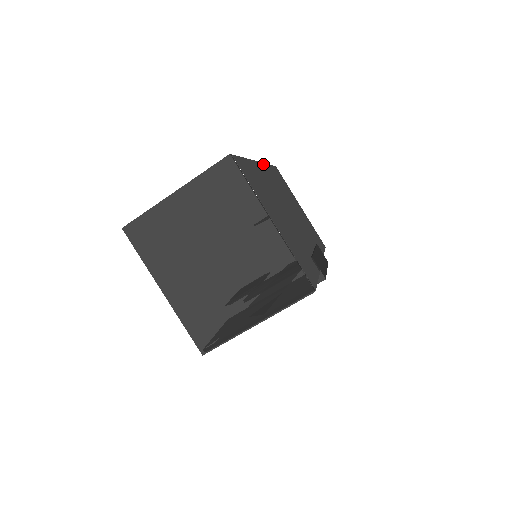
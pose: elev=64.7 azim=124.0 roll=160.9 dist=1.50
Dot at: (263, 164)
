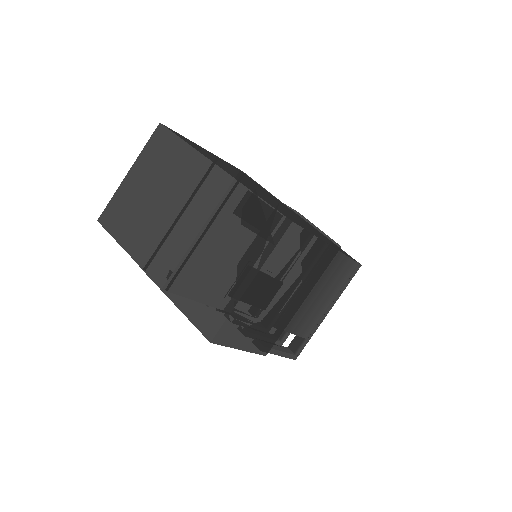
Dot at: occluded
